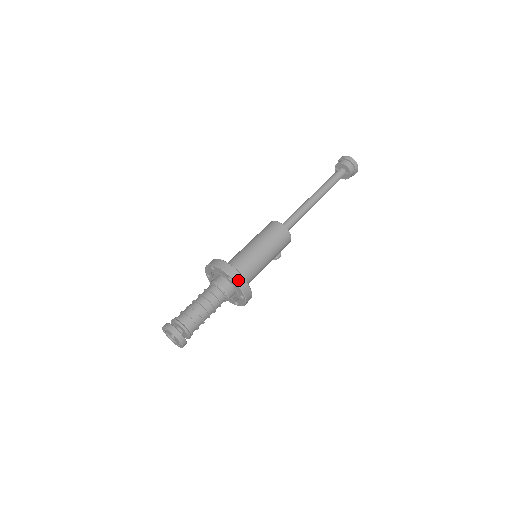
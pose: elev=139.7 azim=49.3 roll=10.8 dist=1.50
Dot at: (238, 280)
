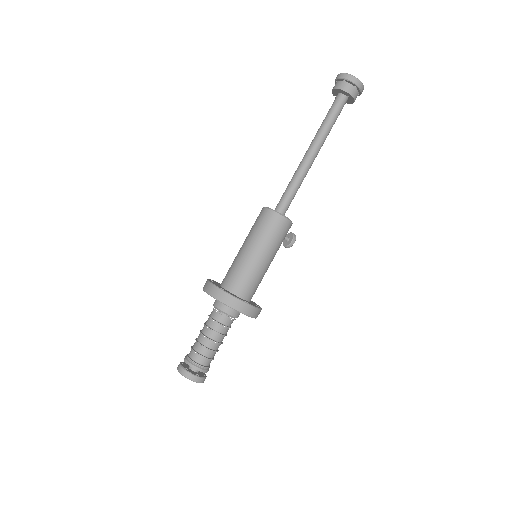
Dot at: (222, 298)
